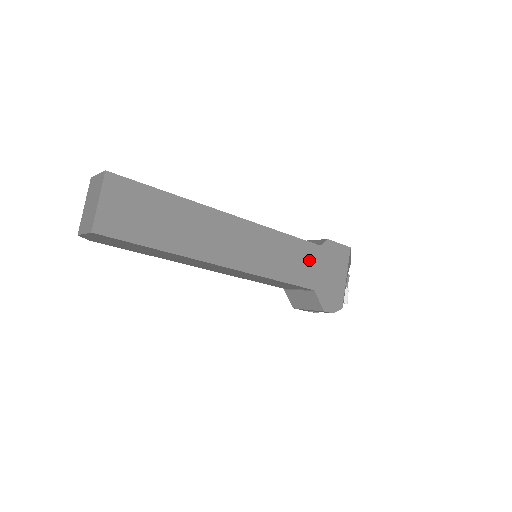
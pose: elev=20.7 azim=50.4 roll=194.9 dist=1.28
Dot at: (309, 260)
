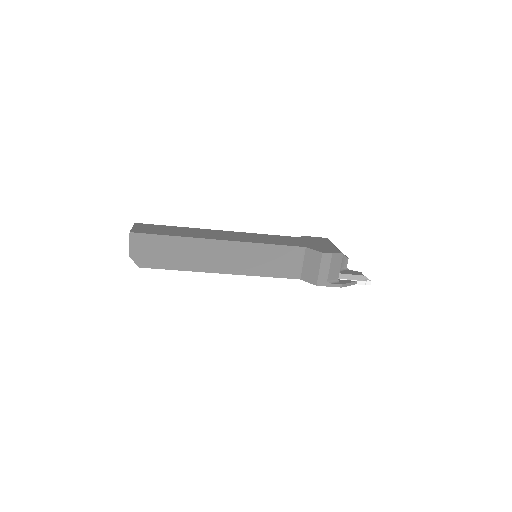
Dot at: (292, 240)
